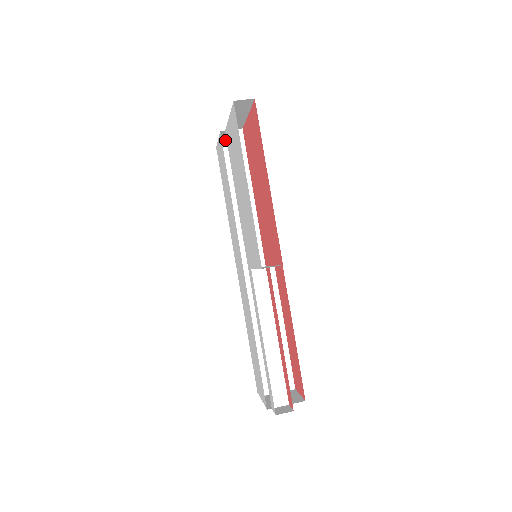
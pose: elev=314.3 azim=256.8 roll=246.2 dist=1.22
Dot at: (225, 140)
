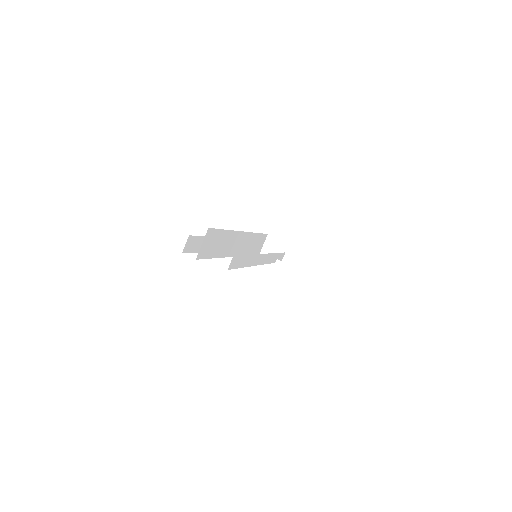
Dot at: occluded
